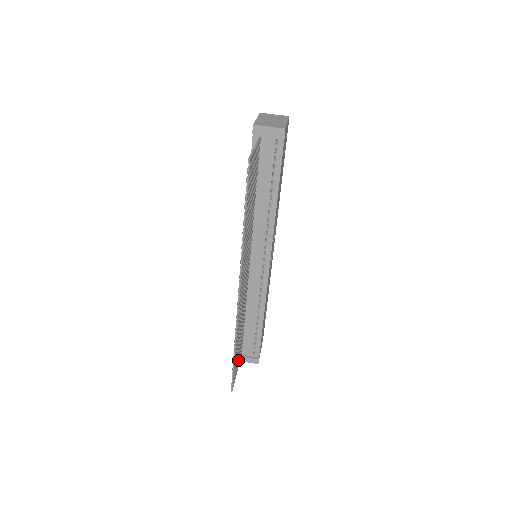
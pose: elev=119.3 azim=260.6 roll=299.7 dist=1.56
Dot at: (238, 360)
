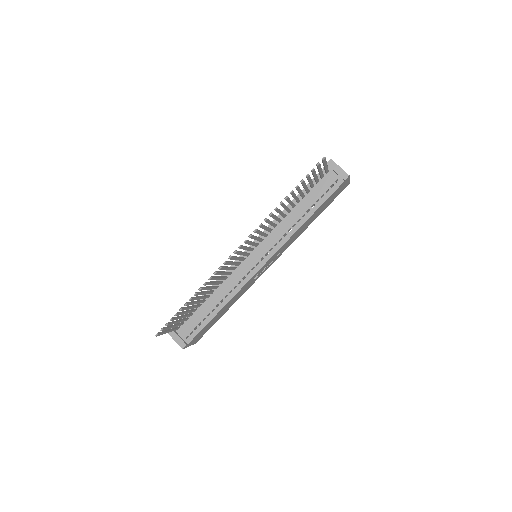
Dot at: (176, 324)
